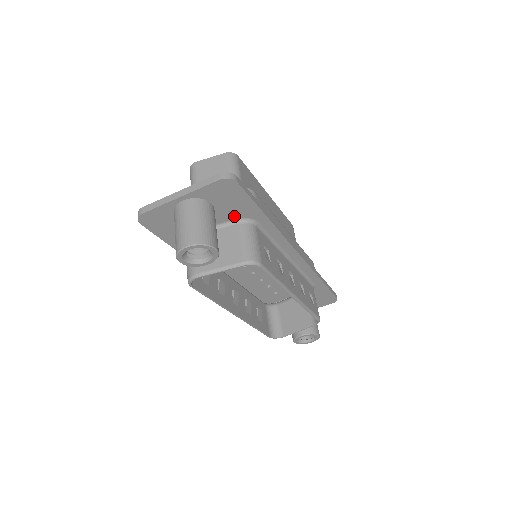
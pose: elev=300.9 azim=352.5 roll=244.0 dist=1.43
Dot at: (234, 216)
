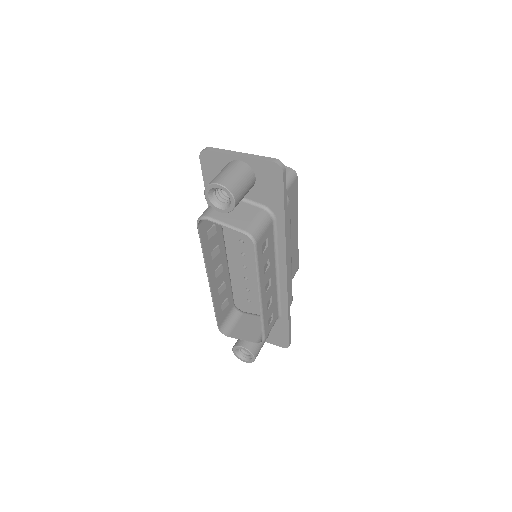
Dot at: (263, 201)
